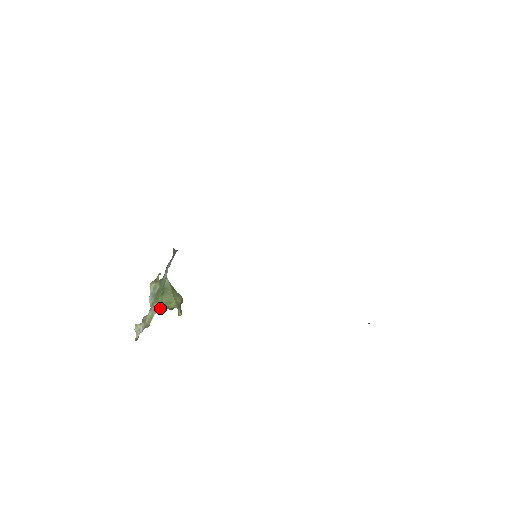
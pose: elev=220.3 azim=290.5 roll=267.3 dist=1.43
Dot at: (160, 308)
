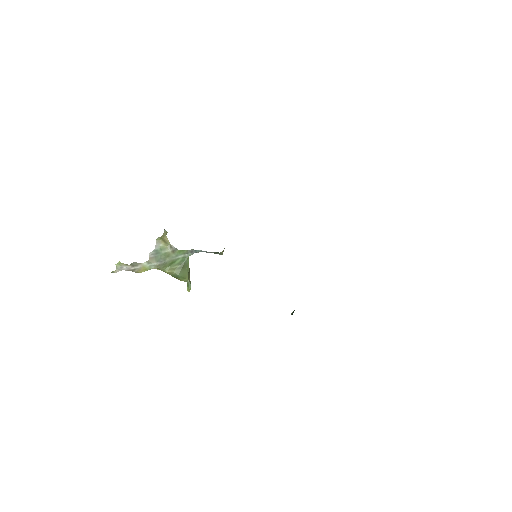
Dot at: (167, 273)
